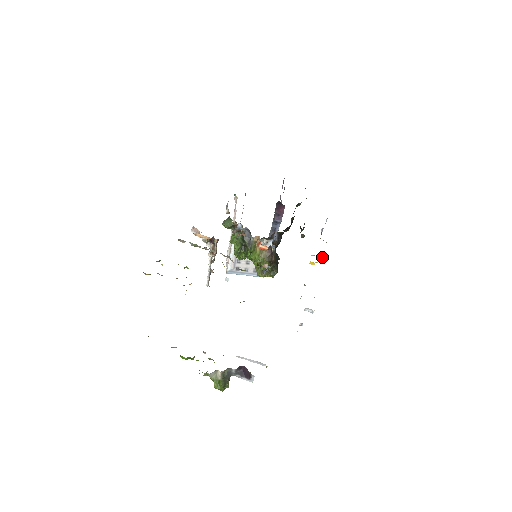
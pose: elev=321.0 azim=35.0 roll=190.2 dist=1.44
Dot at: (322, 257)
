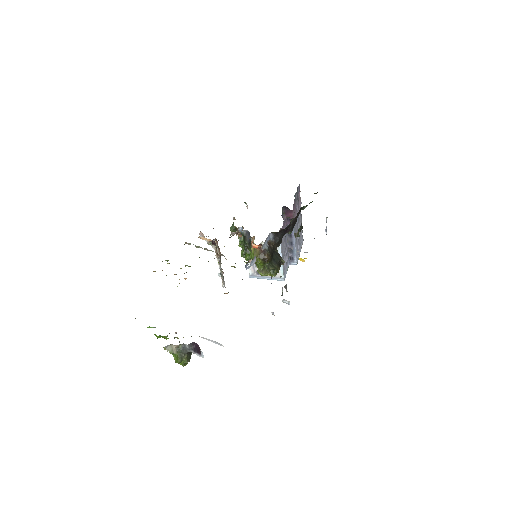
Dot at: (306, 252)
